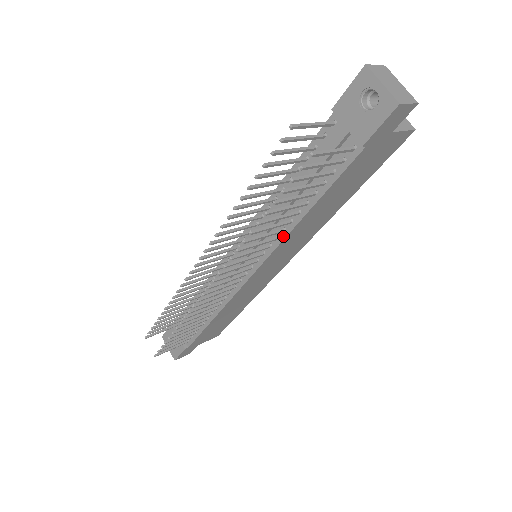
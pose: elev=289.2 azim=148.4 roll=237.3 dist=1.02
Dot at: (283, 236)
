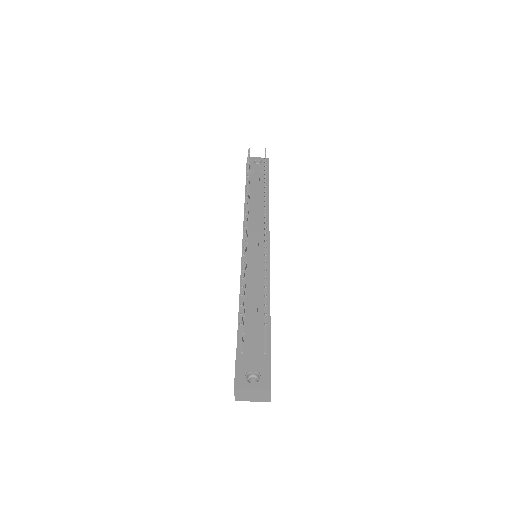
Dot at: (267, 216)
